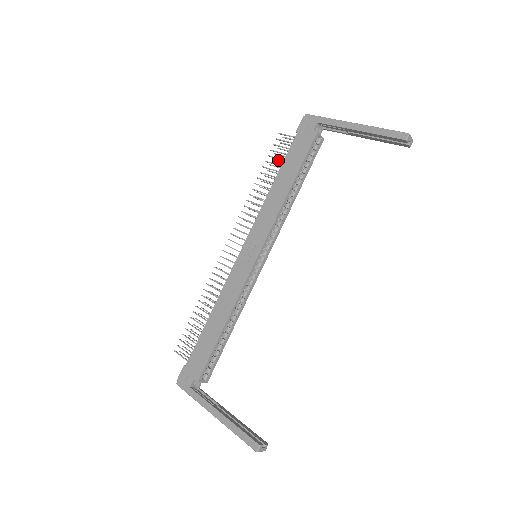
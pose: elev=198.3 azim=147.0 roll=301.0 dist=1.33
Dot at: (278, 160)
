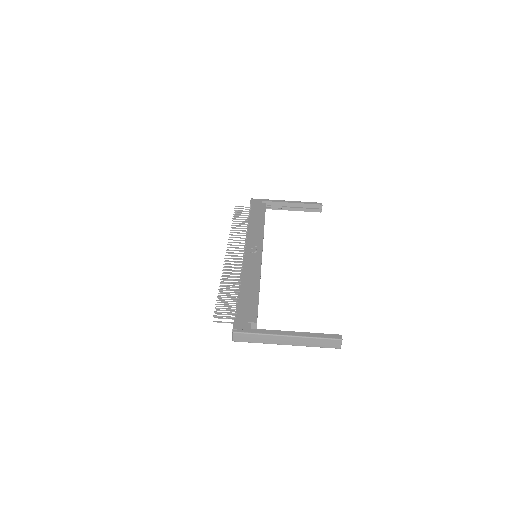
Dot at: occluded
